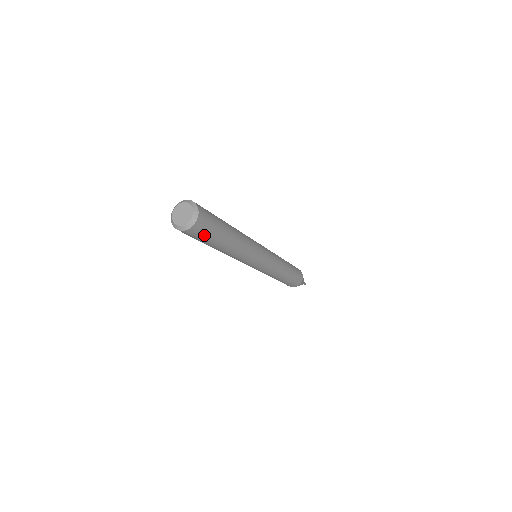
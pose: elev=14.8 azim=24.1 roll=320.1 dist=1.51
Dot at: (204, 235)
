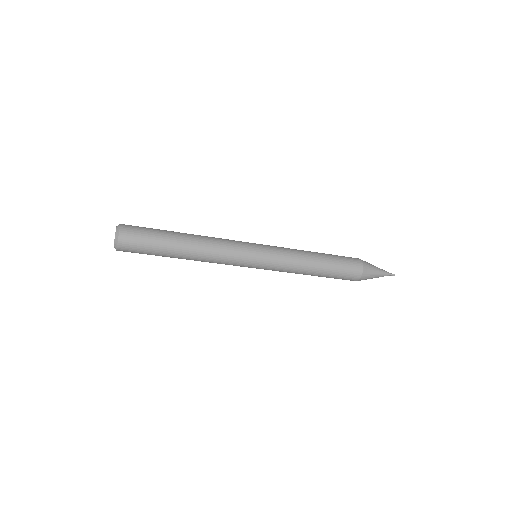
Dot at: (140, 252)
